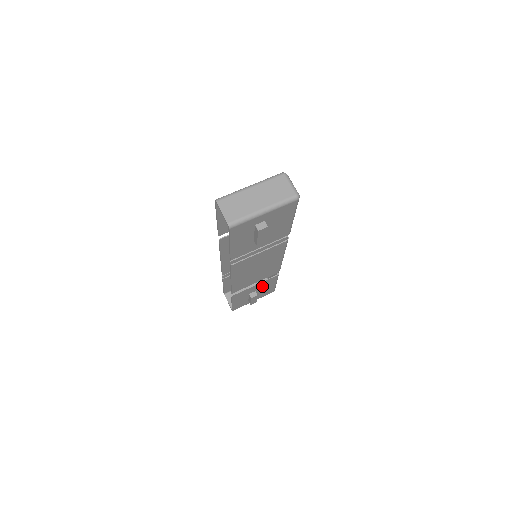
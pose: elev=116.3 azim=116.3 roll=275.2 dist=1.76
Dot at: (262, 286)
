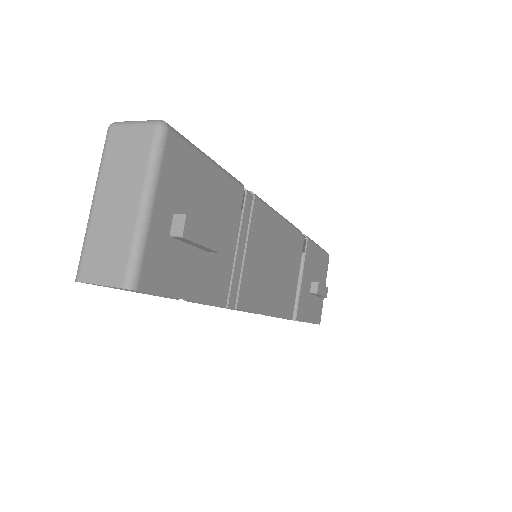
Dot at: (310, 269)
